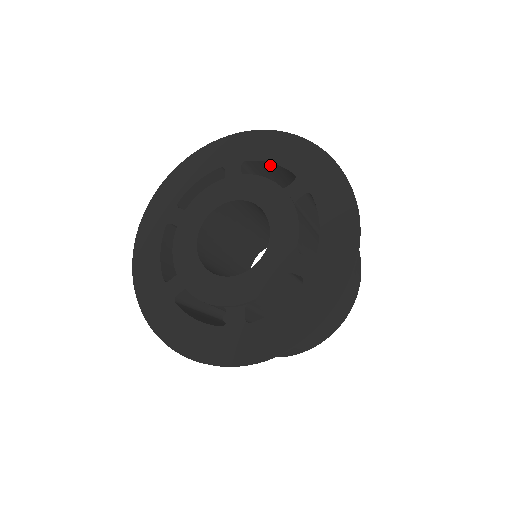
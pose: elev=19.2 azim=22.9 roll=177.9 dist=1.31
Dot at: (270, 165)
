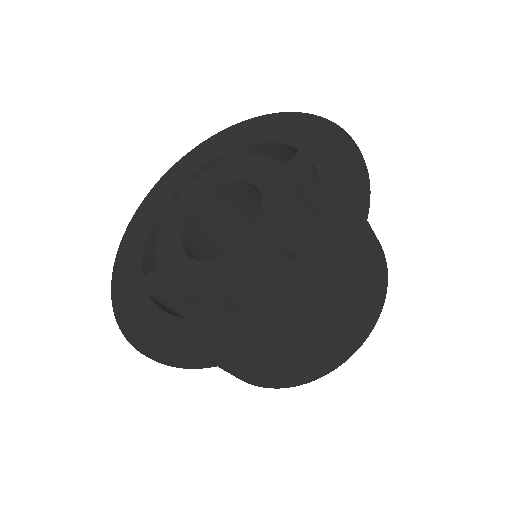
Dot at: (272, 147)
